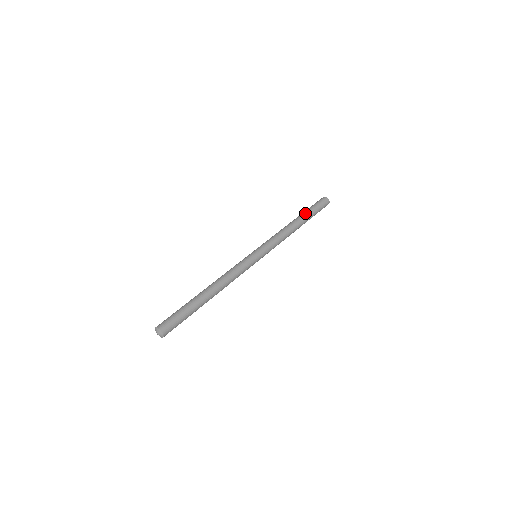
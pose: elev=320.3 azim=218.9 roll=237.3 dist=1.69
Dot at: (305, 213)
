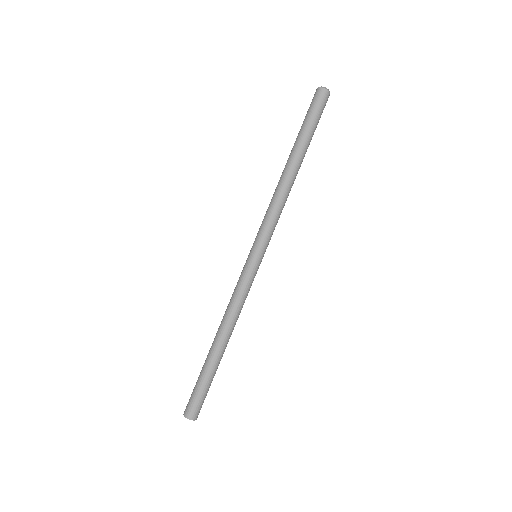
Dot at: (296, 143)
